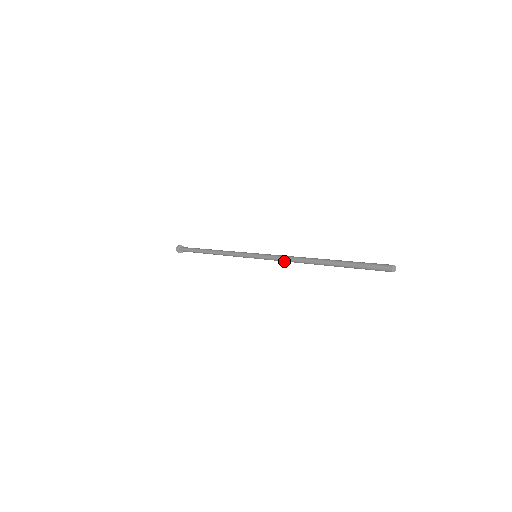
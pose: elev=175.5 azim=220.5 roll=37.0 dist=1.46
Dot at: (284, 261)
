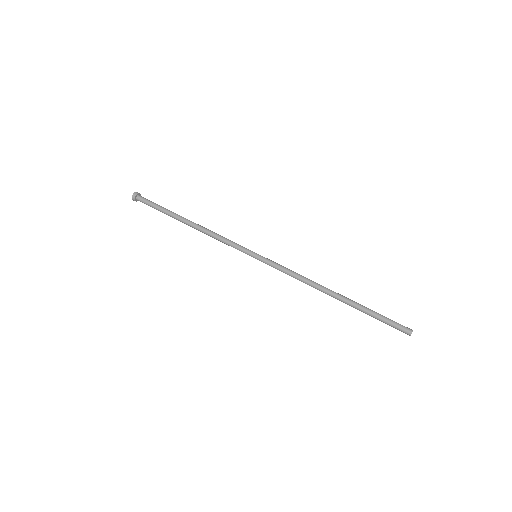
Dot at: (294, 276)
